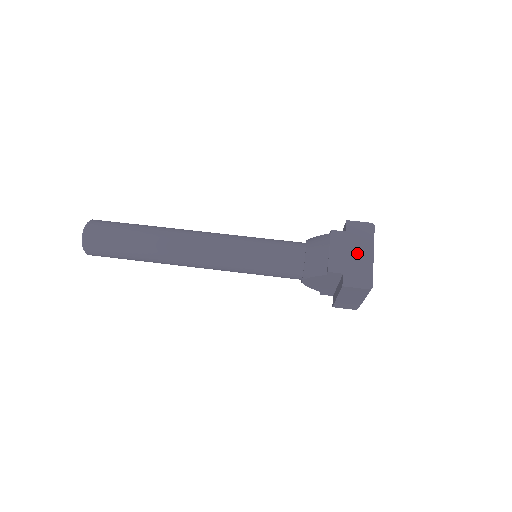
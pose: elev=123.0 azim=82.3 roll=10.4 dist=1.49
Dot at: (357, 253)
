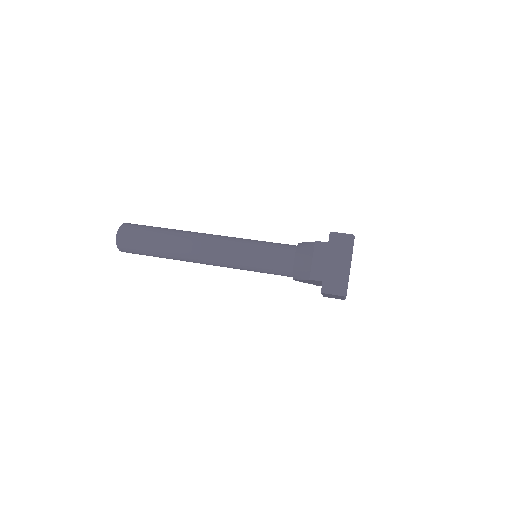
Dot at: (336, 263)
